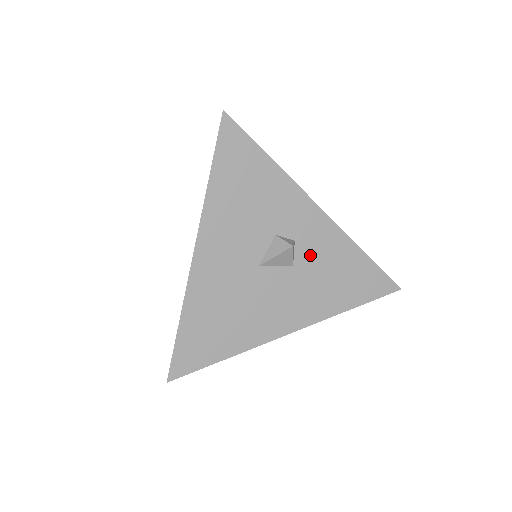
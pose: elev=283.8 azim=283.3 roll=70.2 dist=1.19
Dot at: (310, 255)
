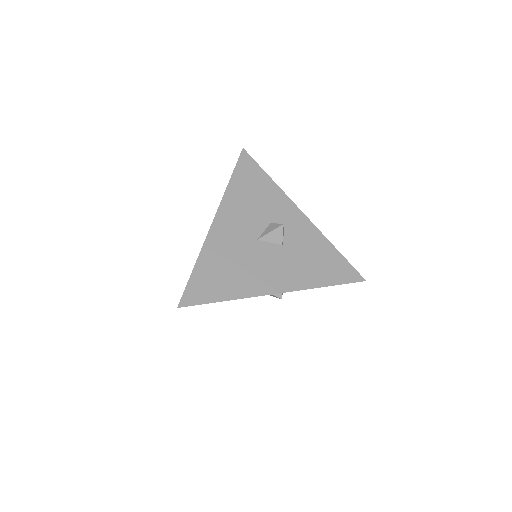
Dot at: (295, 241)
